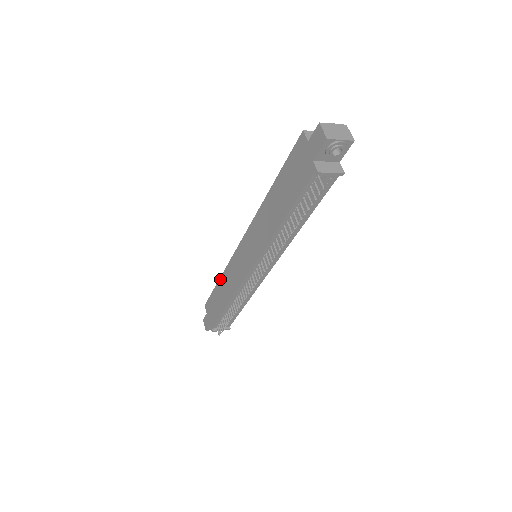
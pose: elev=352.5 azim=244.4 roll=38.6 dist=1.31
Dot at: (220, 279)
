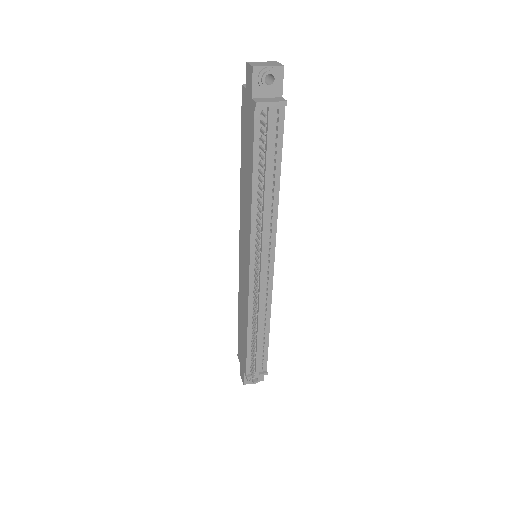
Dot at: (238, 309)
